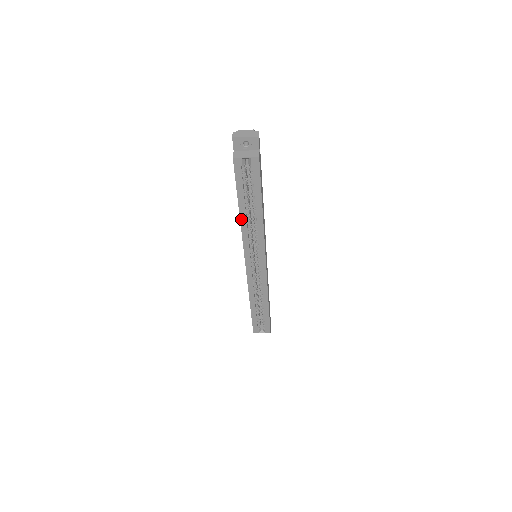
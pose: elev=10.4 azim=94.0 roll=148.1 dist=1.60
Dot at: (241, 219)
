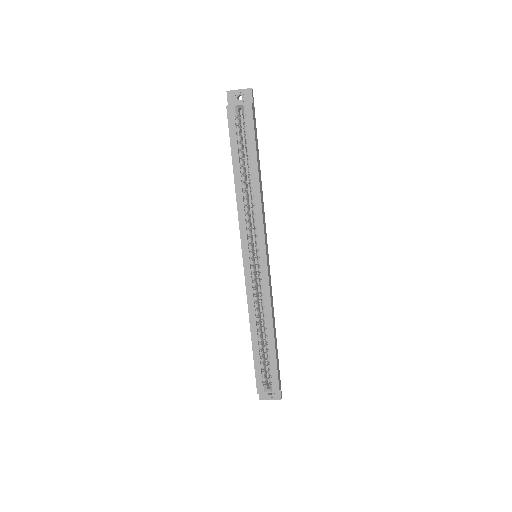
Dot at: (236, 188)
